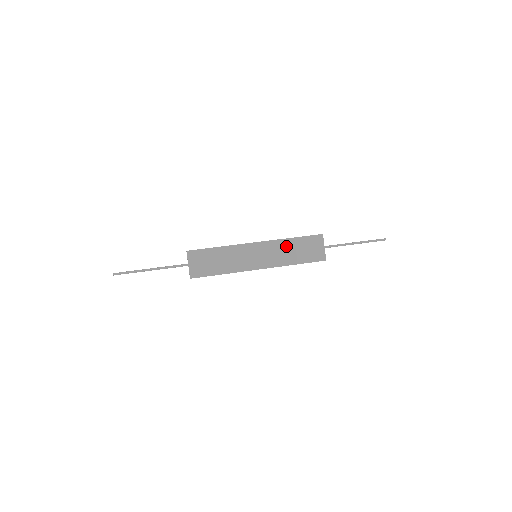
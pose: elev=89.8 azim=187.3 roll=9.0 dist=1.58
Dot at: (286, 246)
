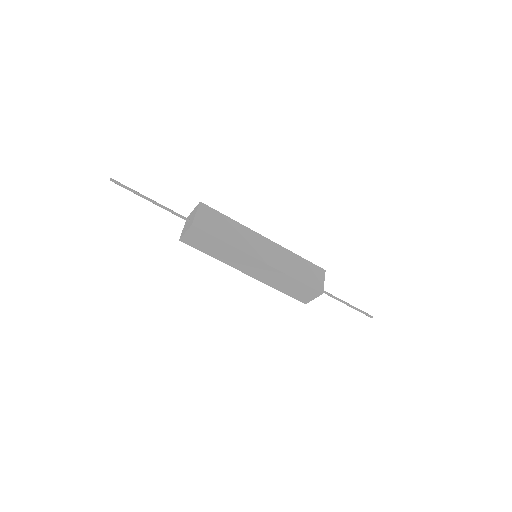
Dot at: (291, 258)
